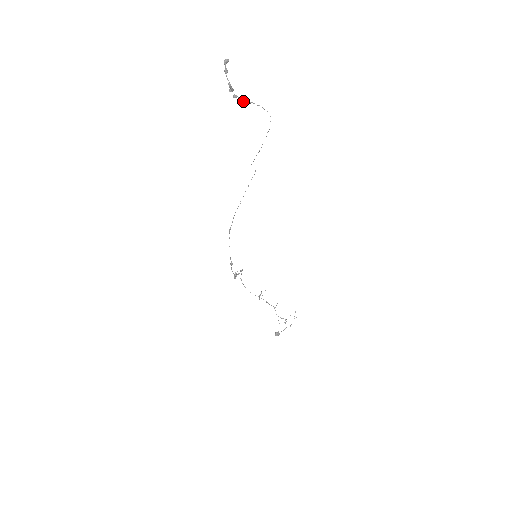
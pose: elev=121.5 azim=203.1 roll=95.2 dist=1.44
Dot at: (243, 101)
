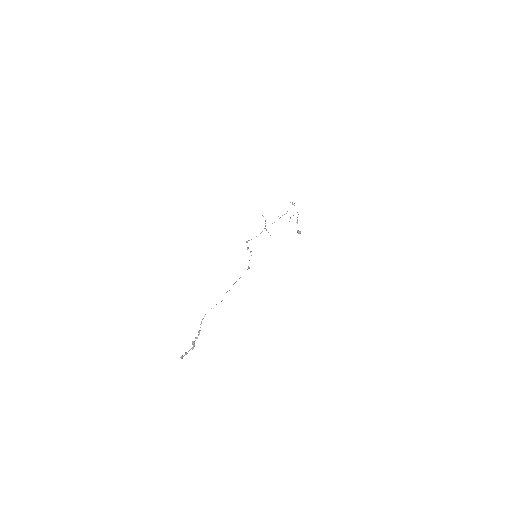
Dot at: occluded
